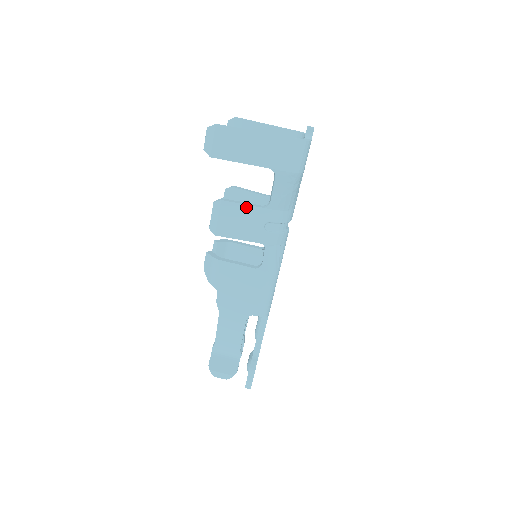
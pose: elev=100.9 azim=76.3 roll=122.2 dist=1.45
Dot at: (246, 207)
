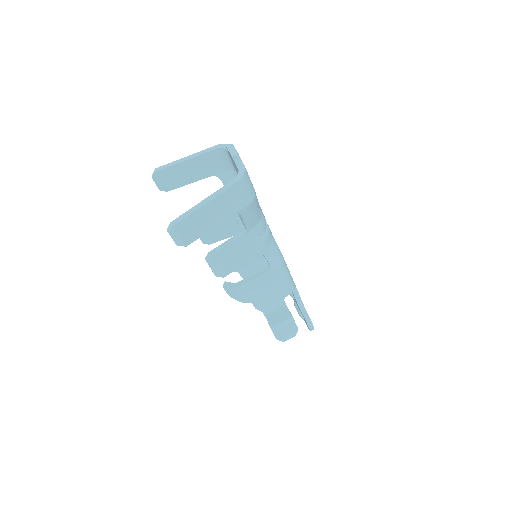
Dot at: (231, 245)
